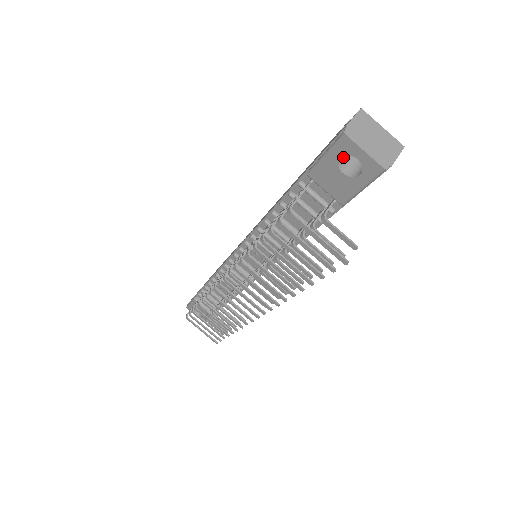
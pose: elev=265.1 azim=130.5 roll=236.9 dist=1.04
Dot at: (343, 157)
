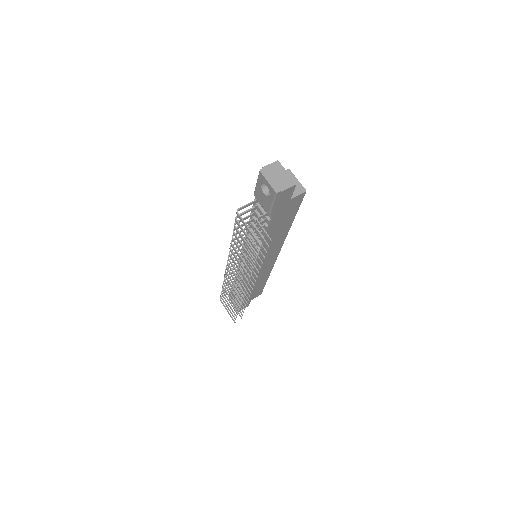
Dot at: occluded
